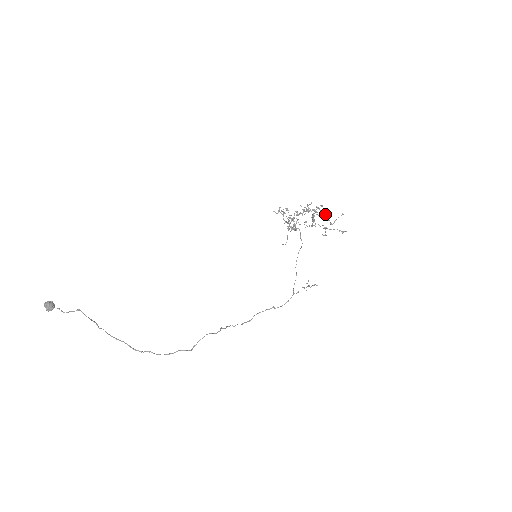
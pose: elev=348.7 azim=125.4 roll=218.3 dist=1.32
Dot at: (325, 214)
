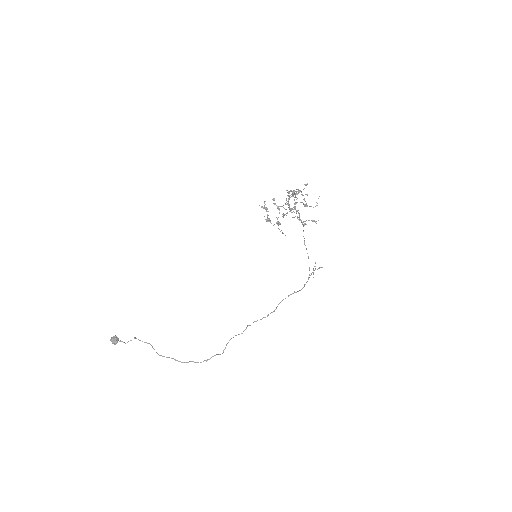
Dot at: occluded
